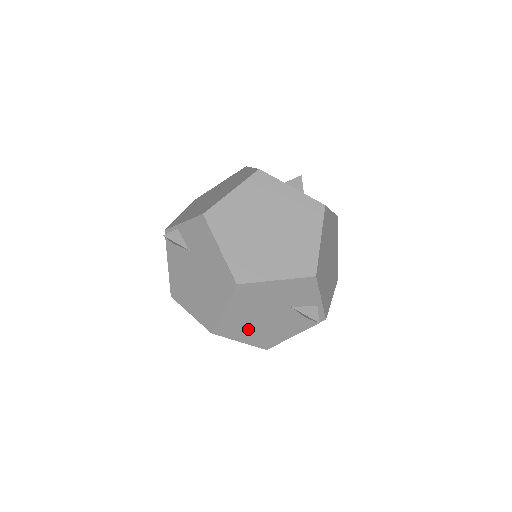
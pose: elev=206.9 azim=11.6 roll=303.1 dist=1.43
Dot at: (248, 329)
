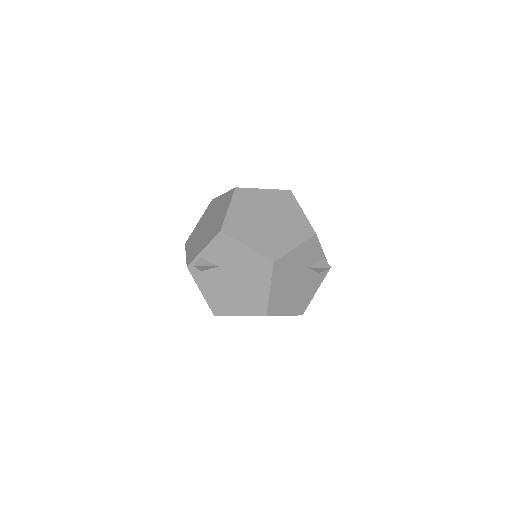
Dot at: (287, 301)
